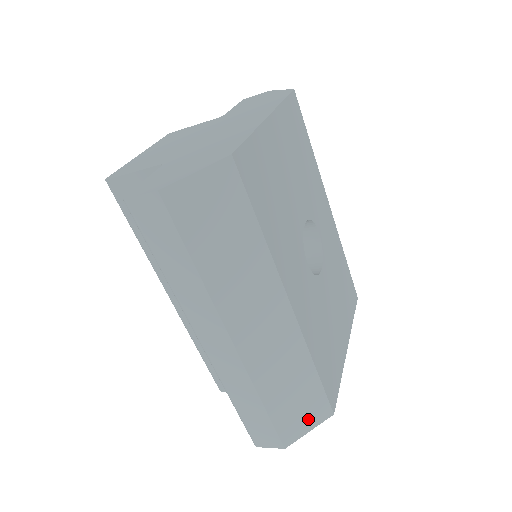
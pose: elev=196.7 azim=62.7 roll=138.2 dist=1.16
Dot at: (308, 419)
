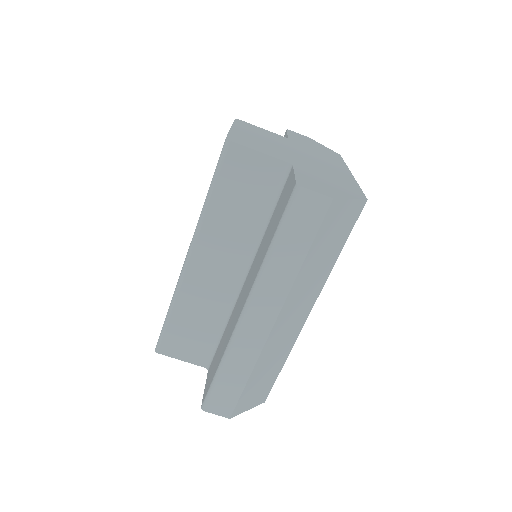
Dot at: (254, 400)
